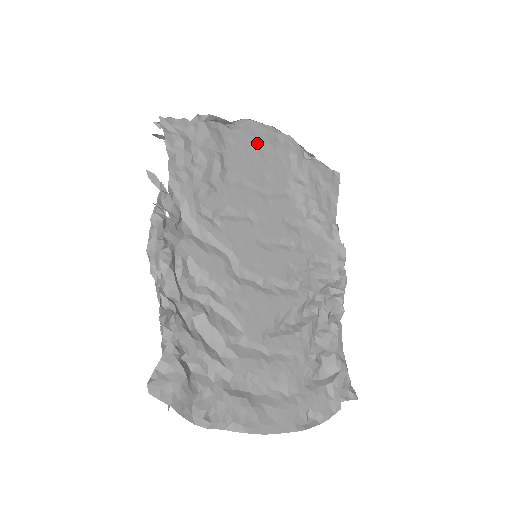
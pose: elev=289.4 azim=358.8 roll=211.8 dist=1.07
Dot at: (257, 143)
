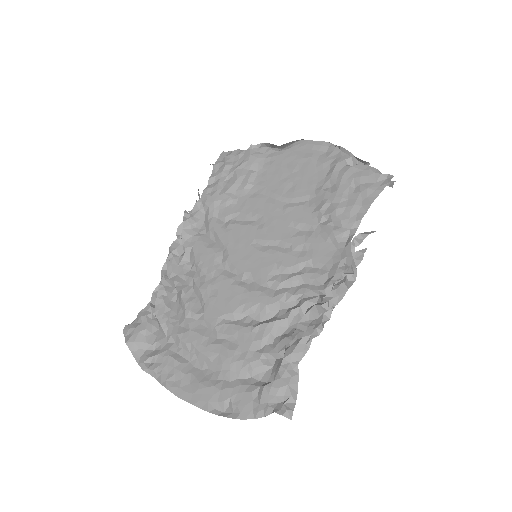
Dot at: (297, 159)
